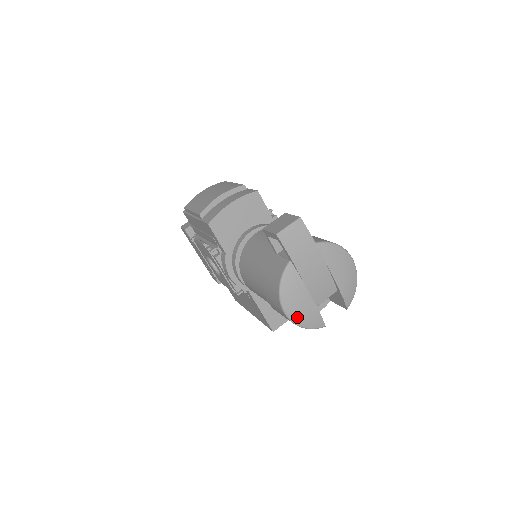
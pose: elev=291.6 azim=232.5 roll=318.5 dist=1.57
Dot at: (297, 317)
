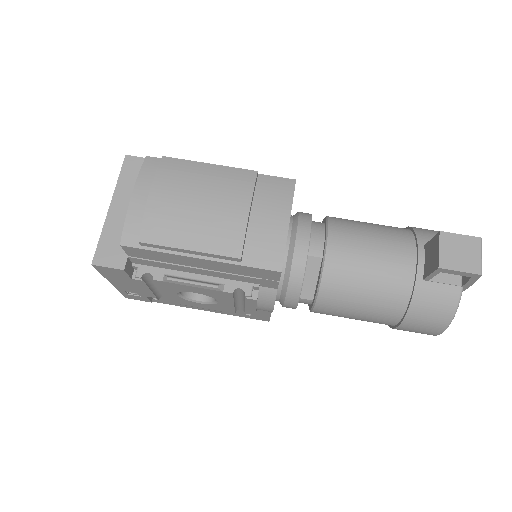
Dot at: occluded
